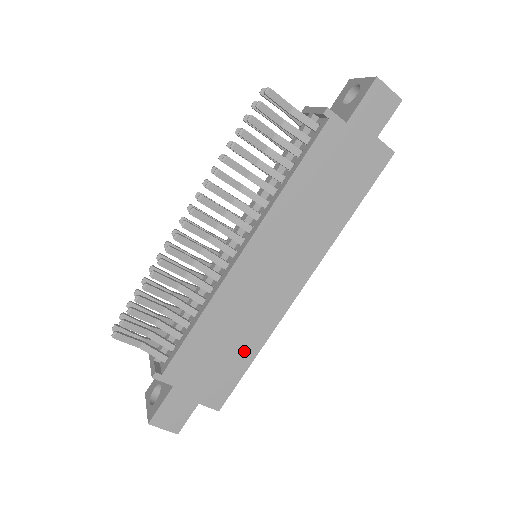
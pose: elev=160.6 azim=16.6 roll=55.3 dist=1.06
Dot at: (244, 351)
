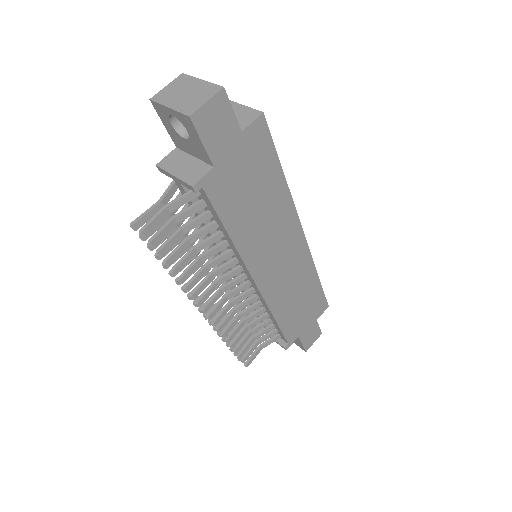
Dot at: (311, 287)
